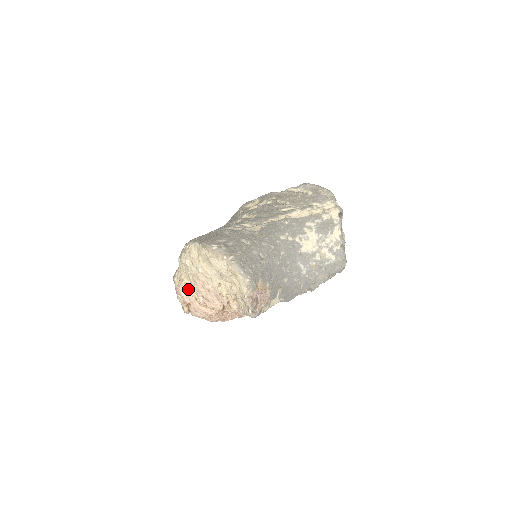
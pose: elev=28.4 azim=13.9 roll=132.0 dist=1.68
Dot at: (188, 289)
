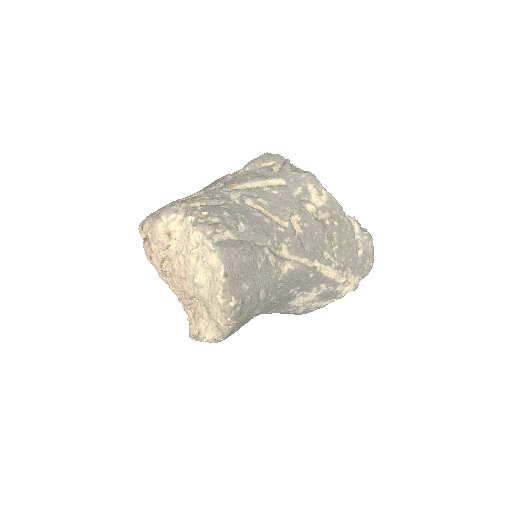
Dot at: (166, 251)
